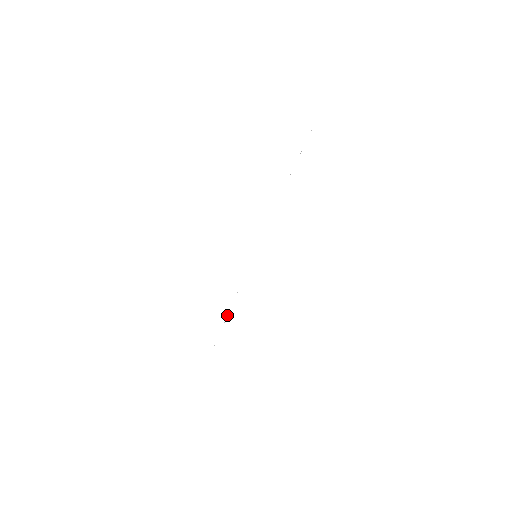
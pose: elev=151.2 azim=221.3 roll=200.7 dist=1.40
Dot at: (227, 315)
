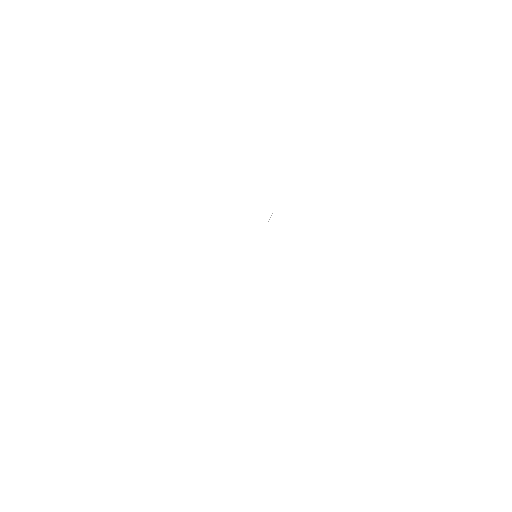
Dot at: occluded
